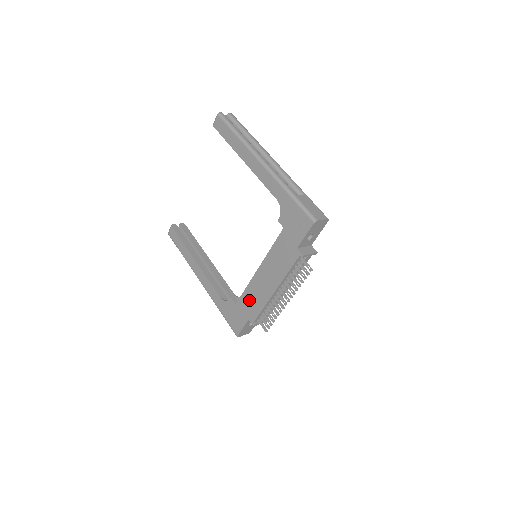
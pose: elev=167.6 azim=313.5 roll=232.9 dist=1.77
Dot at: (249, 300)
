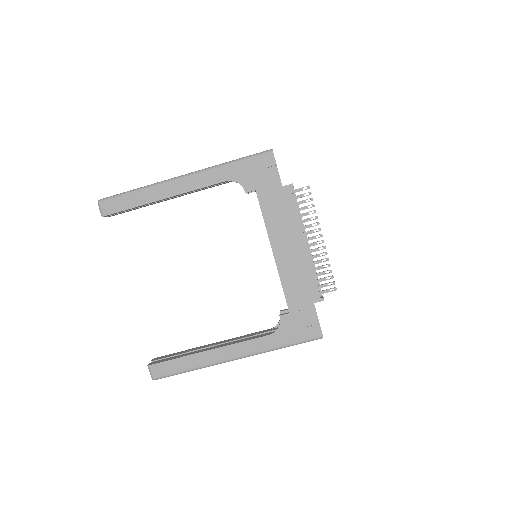
Dot at: (295, 288)
